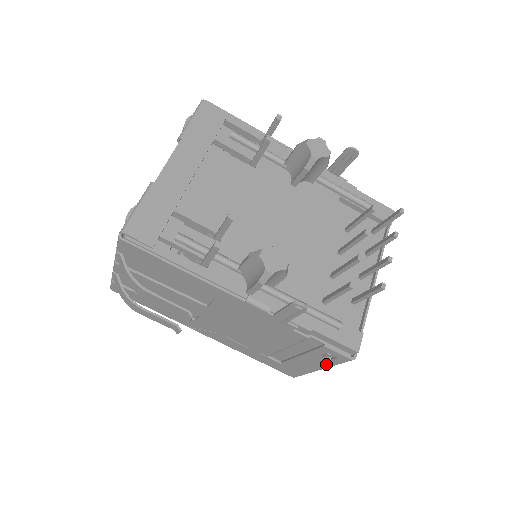
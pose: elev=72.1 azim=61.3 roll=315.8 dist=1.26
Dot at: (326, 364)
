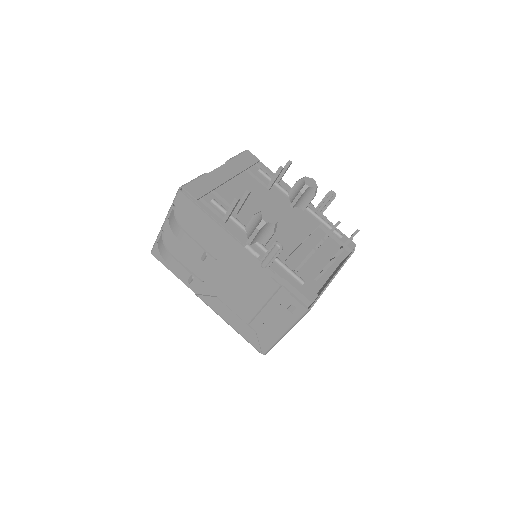
Dot at: (289, 322)
